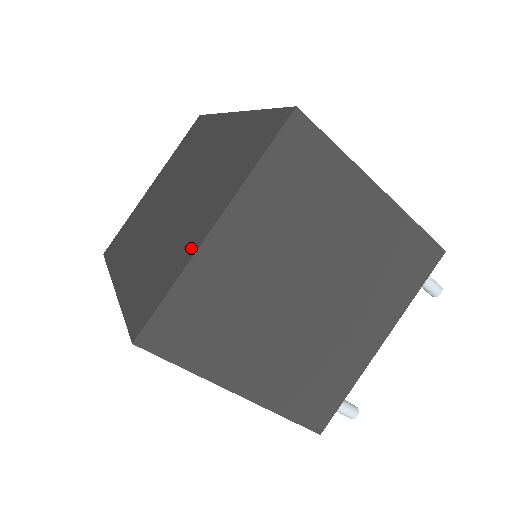
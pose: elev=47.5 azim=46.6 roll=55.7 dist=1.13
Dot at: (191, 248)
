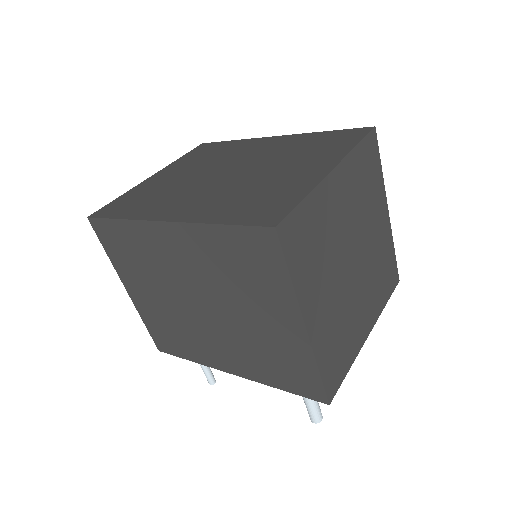
Dot at: (310, 180)
